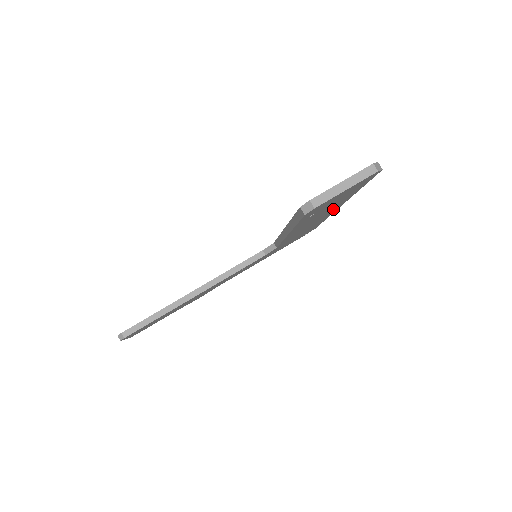
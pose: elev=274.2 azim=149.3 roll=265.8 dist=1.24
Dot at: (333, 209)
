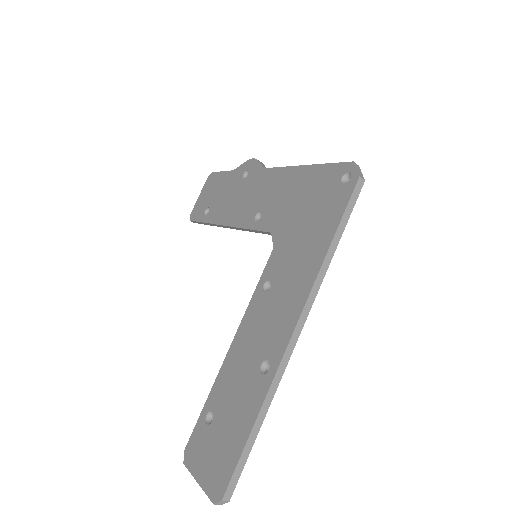
Dot at: occluded
